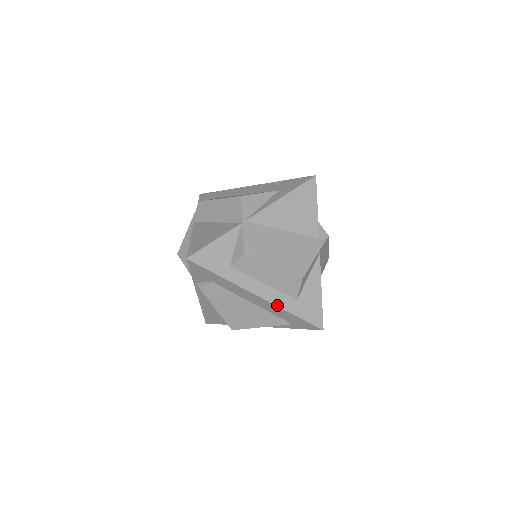
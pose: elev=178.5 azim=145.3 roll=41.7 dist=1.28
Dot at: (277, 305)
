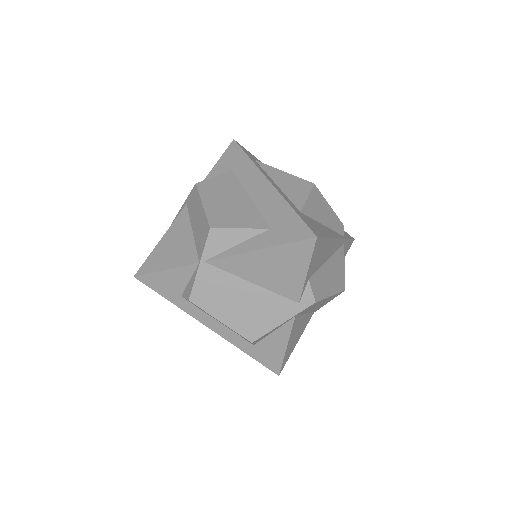
Dot at: (230, 341)
